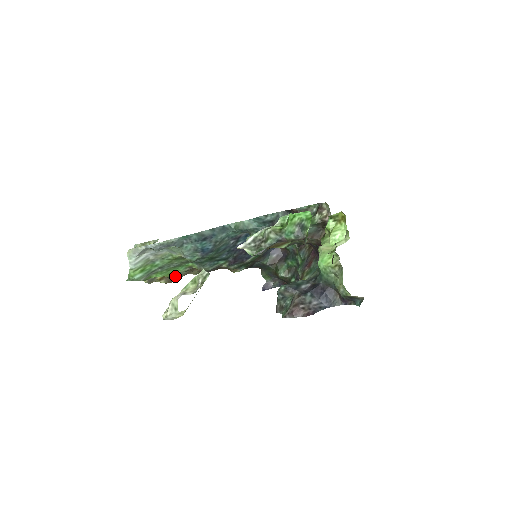
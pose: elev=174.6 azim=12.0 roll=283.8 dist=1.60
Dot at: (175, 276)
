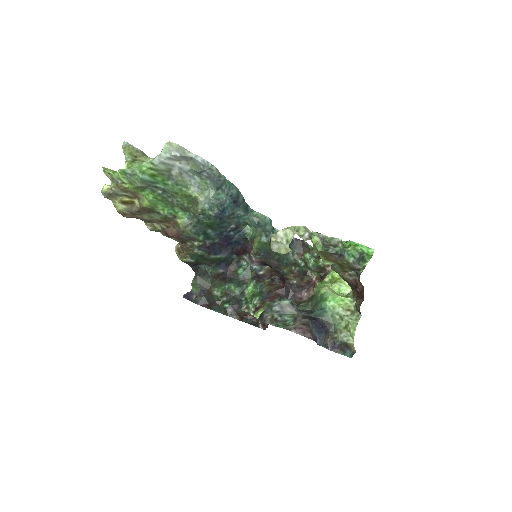
Dot at: (144, 212)
